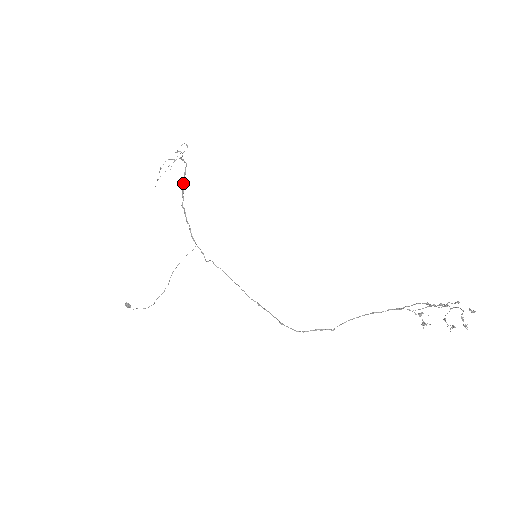
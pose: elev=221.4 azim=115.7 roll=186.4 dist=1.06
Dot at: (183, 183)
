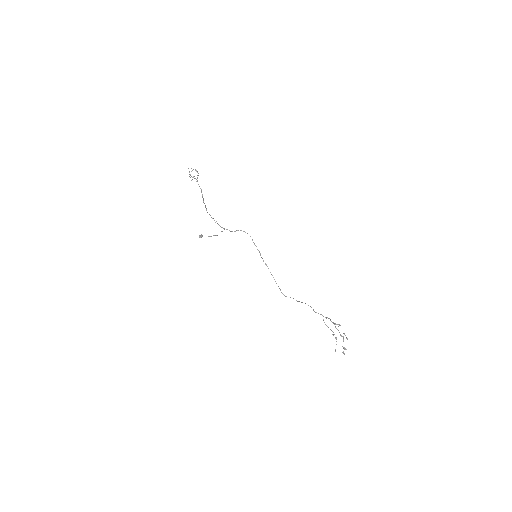
Dot at: occluded
